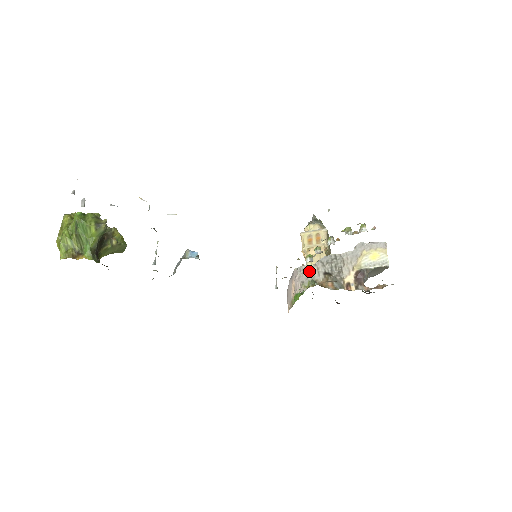
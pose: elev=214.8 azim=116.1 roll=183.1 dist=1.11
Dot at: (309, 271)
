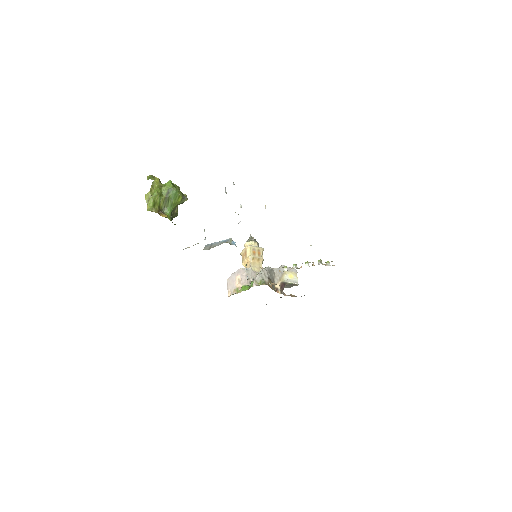
Dot at: (260, 273)
